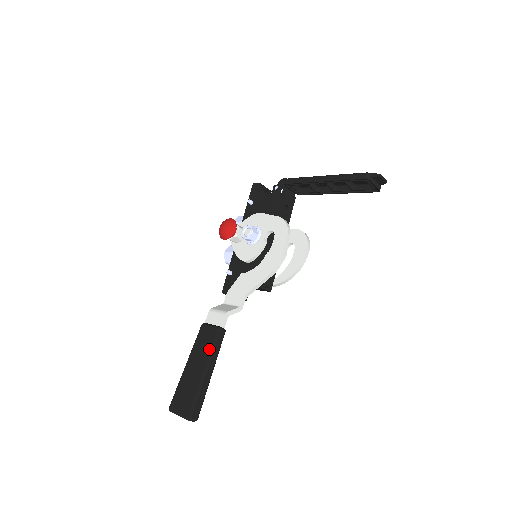
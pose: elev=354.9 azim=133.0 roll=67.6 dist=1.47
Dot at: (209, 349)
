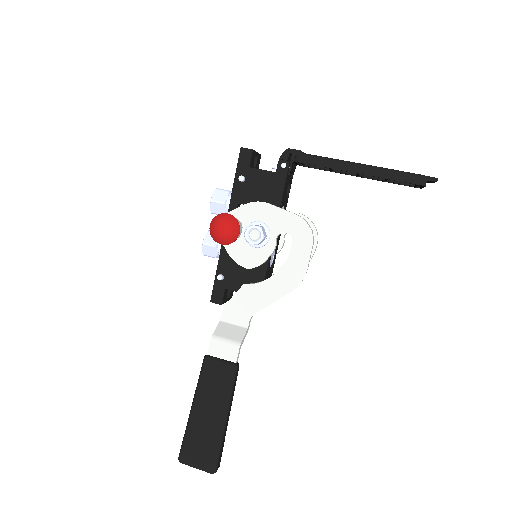
Dot at: (226, 393)
